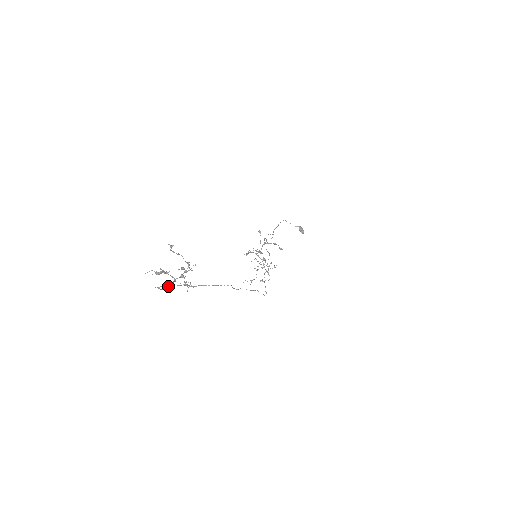
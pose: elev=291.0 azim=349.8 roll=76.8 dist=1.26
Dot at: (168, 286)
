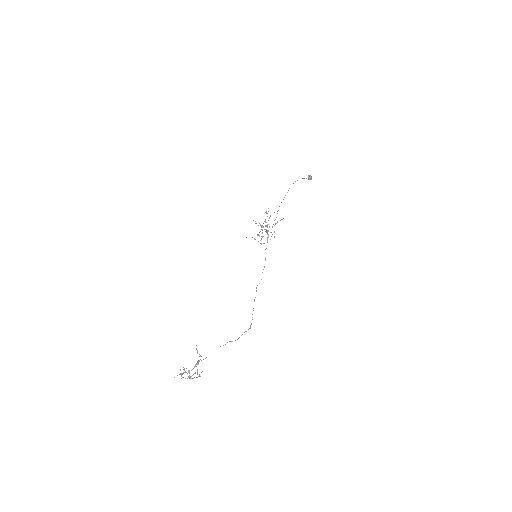
Dot at: occluded
